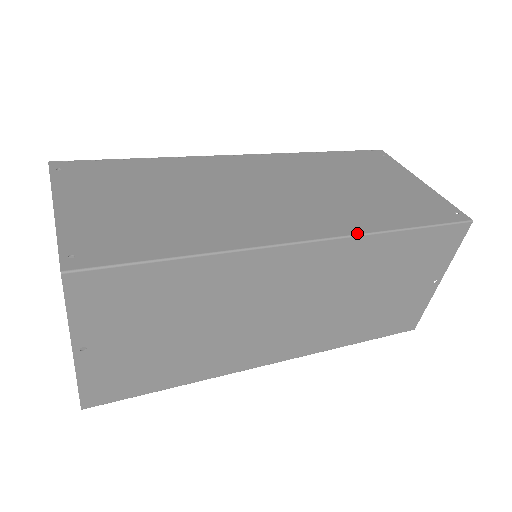
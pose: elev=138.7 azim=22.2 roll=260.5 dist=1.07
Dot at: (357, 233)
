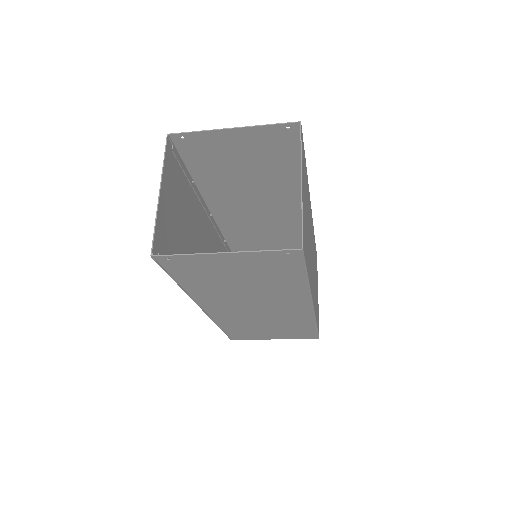
Dot at: occluded
